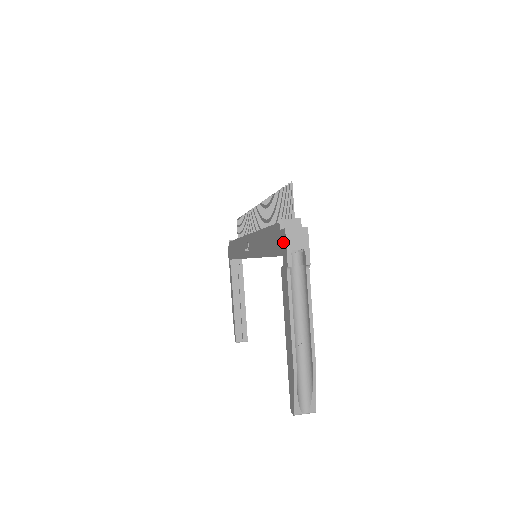
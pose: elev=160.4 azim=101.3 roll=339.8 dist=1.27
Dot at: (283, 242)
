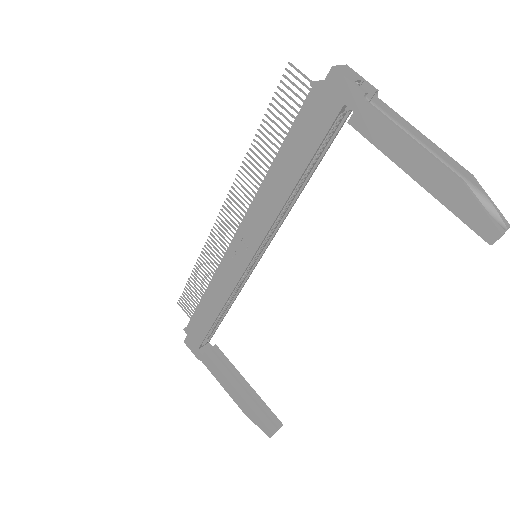
Dot at: (337, 86)
